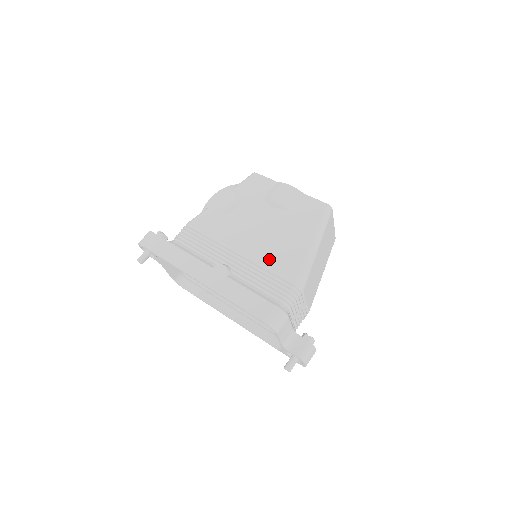
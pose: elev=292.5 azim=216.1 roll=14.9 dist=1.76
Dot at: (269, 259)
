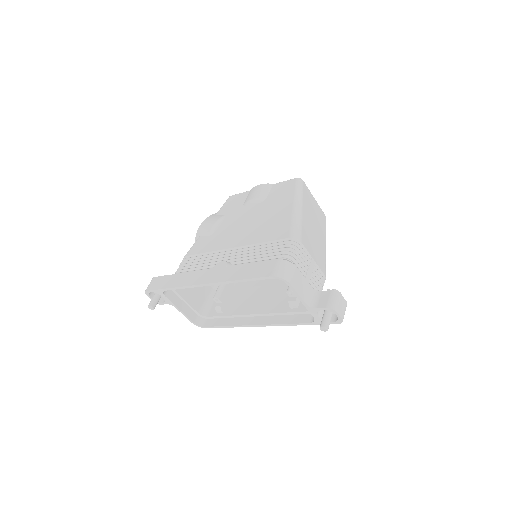
Dot at: (261, 237)
